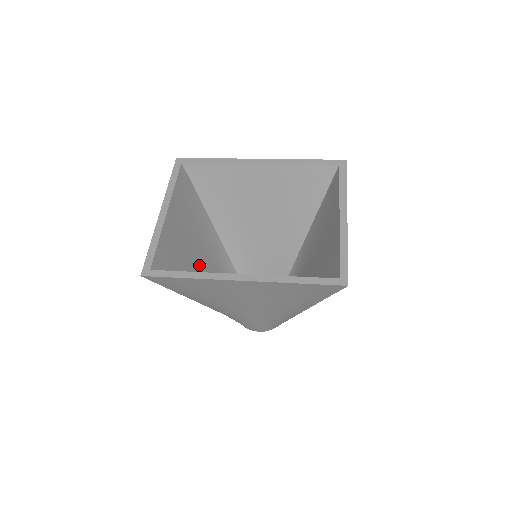
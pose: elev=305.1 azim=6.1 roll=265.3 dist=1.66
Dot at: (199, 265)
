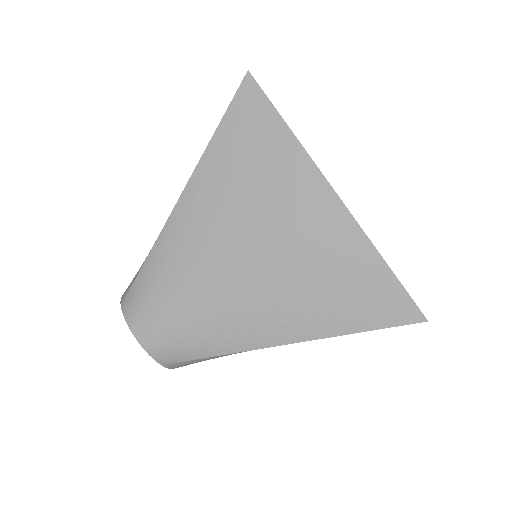
Dot at: occluded
